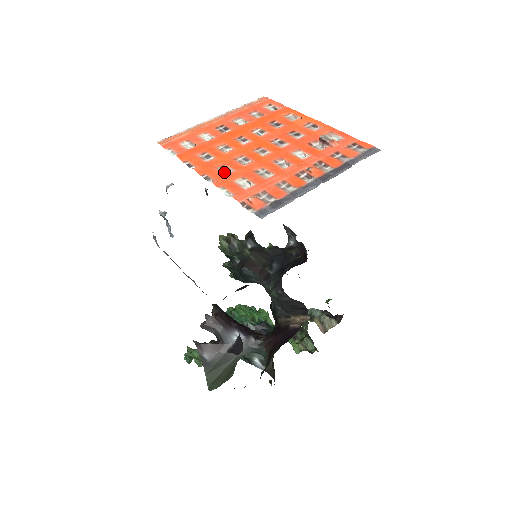
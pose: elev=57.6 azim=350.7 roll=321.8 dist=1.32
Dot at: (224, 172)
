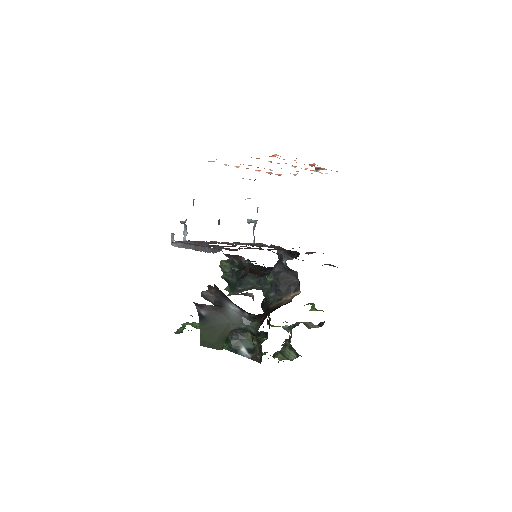
Dot at: occluded
